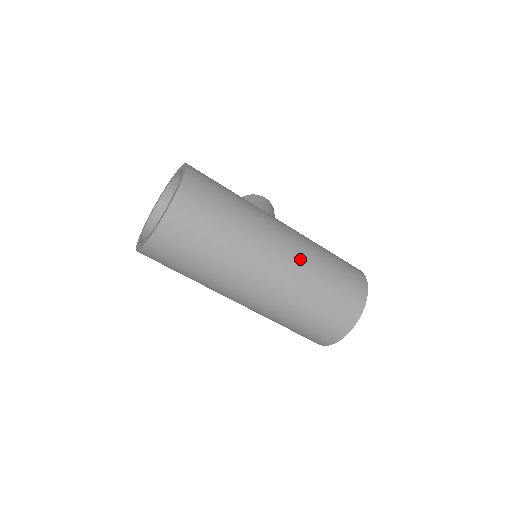
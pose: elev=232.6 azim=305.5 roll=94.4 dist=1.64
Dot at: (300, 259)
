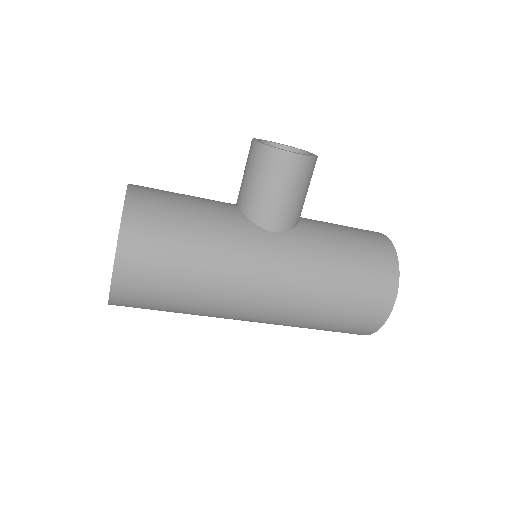
Dot at: (282, 319)
